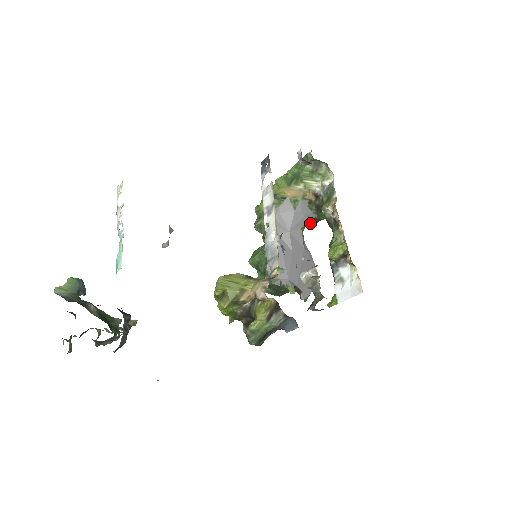
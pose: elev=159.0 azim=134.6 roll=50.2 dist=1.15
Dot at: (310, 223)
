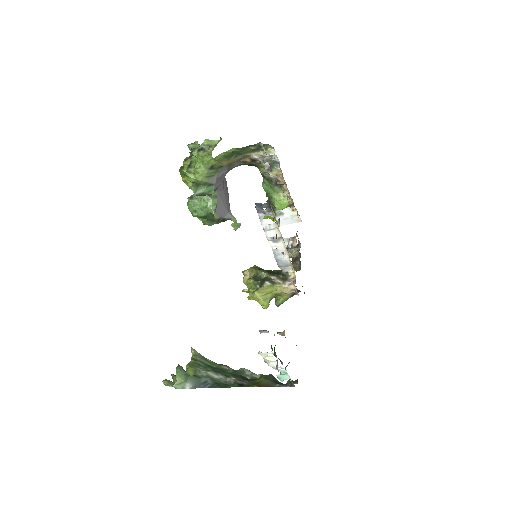
Dot at: occluded
